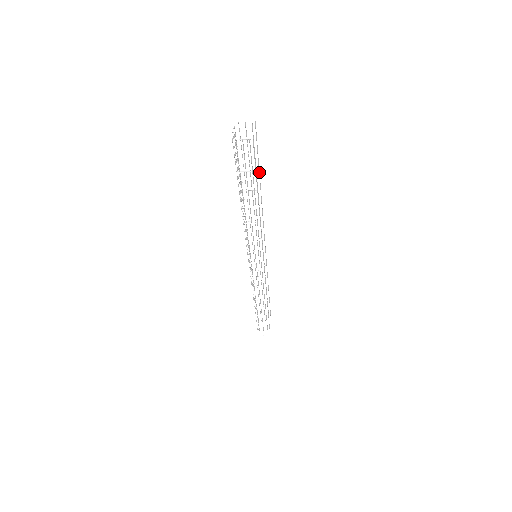
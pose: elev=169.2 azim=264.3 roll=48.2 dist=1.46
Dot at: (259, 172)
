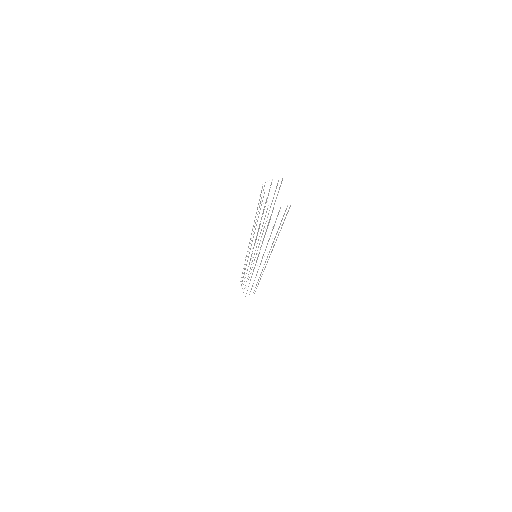
Dot at: occluded
